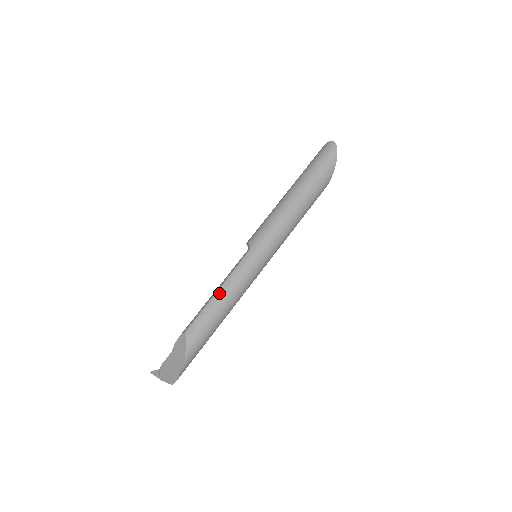
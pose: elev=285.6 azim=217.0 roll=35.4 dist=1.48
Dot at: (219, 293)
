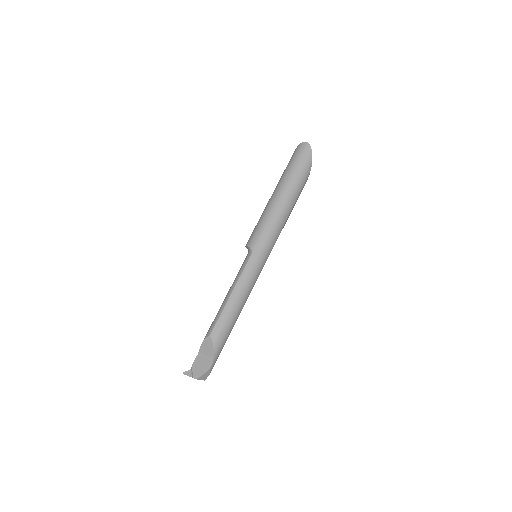
Dot at: (233, 296)
